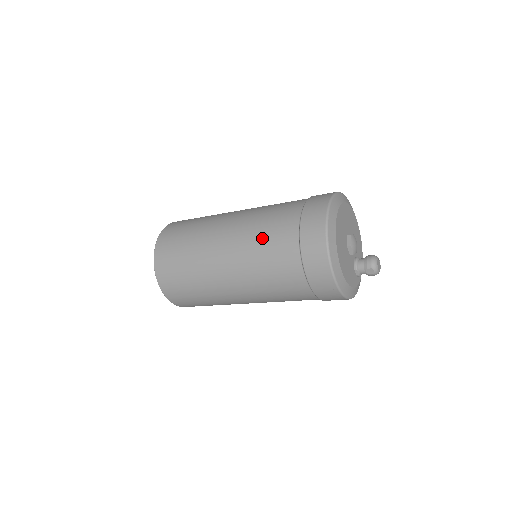
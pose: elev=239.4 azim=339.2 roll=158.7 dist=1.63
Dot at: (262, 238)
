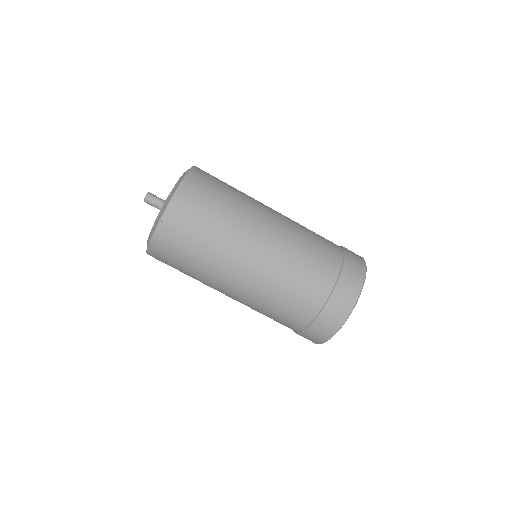
Dot at: (291, 283)
